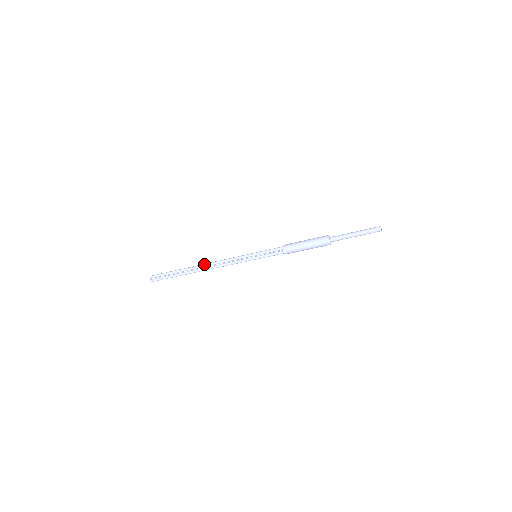
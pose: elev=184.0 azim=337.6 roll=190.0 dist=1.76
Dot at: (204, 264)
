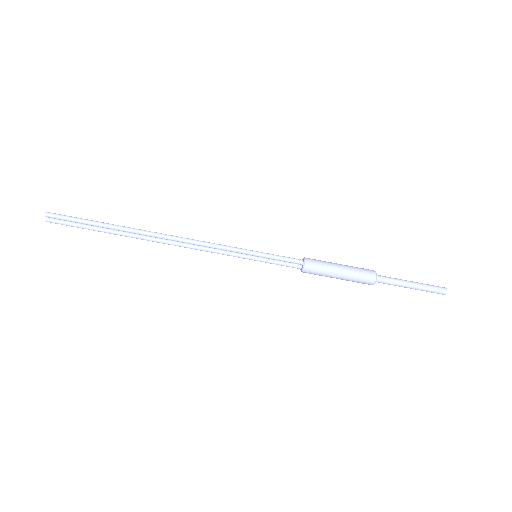
Dot at: (162, 236)
